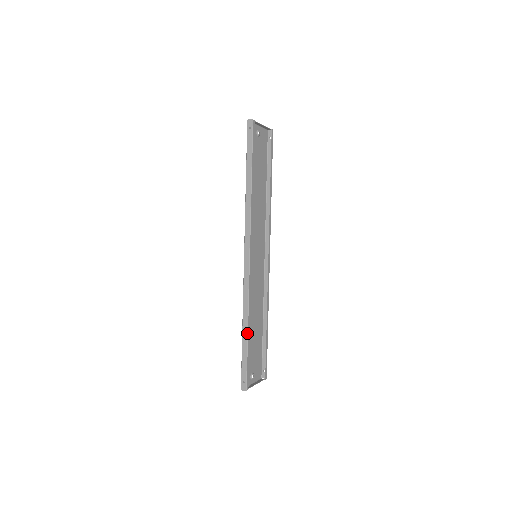
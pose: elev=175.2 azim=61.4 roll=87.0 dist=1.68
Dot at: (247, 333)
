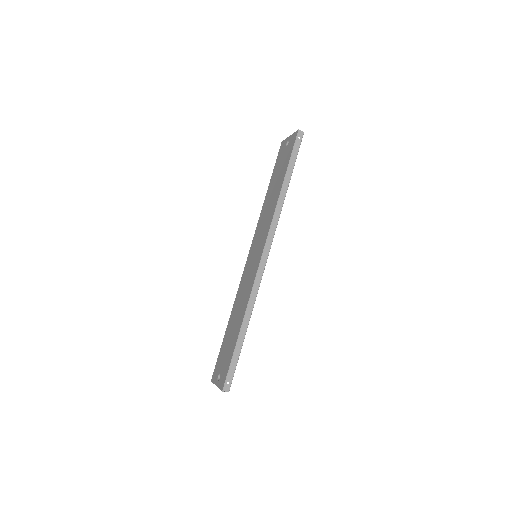
Dot at: occluded
